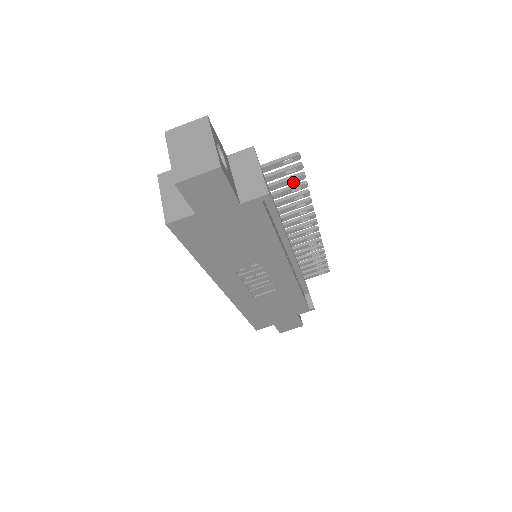
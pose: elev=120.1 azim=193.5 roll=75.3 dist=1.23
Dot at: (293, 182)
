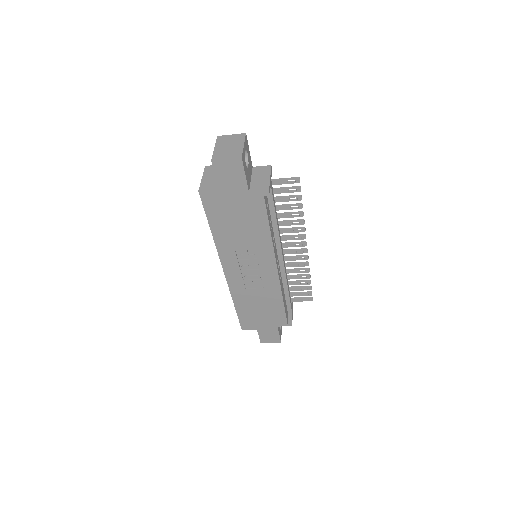
Dot at: (293, 200)
